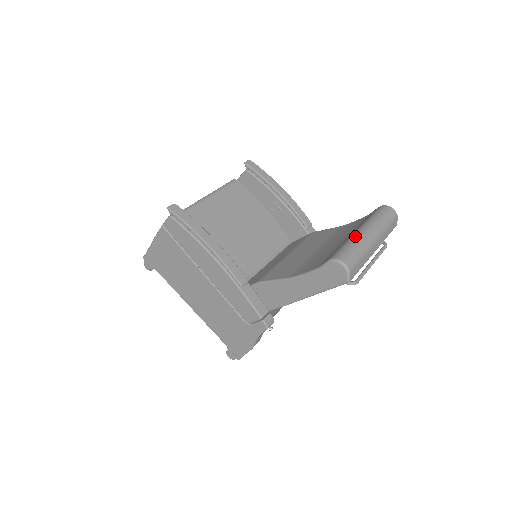
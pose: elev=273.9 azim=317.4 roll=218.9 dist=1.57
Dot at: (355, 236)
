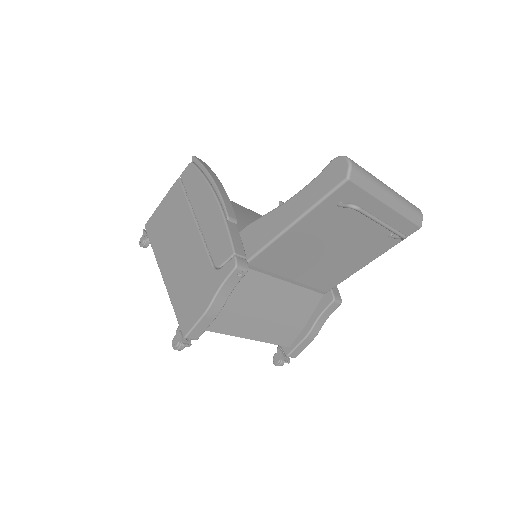
Dot at: occluded
